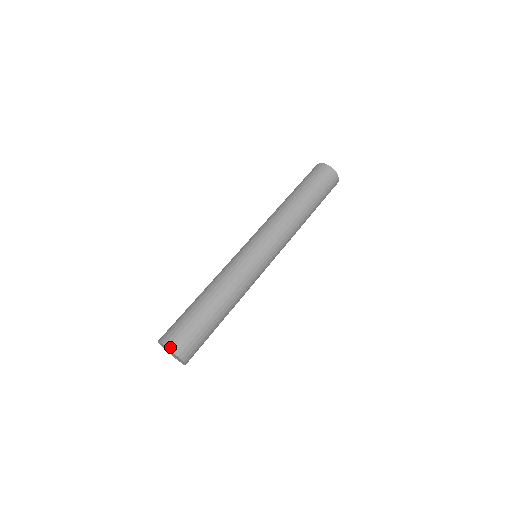
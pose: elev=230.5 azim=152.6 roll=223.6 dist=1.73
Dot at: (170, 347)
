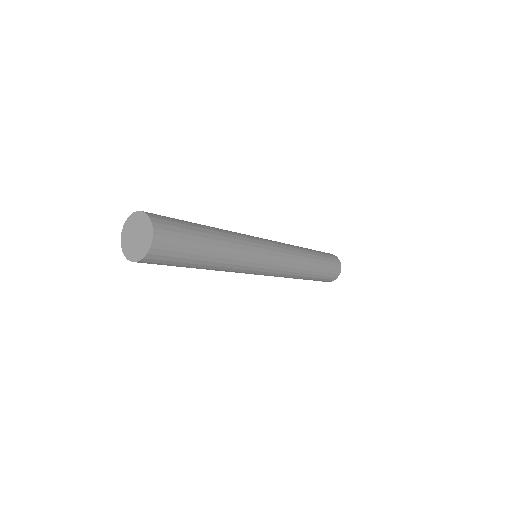
Dot at: (146, 212)
